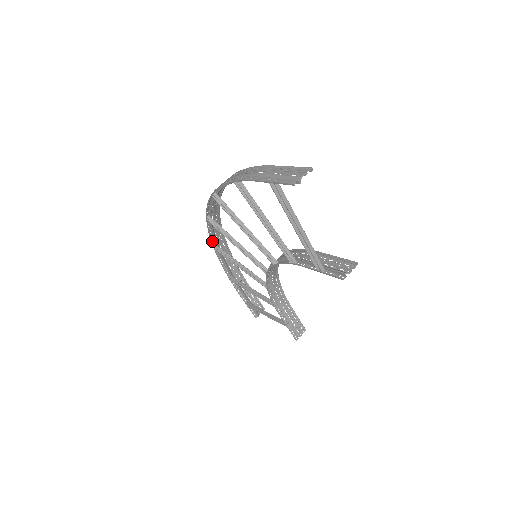
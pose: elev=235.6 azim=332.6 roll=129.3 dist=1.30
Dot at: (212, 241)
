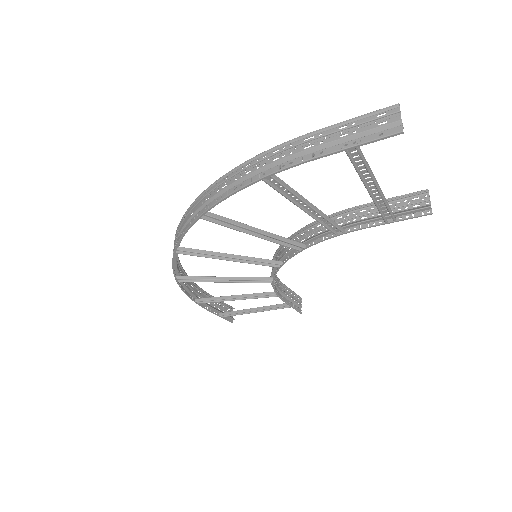
Dot at: (174, 275)
